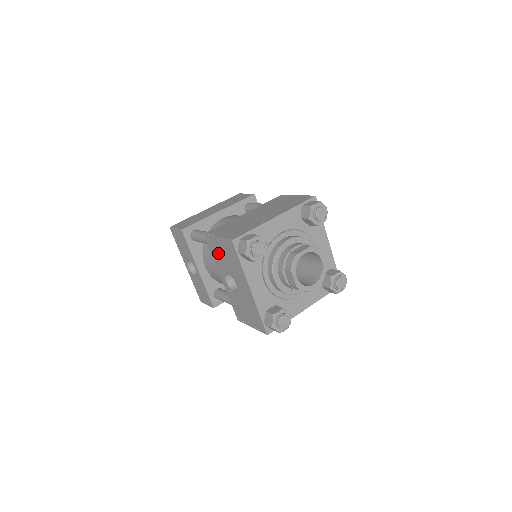
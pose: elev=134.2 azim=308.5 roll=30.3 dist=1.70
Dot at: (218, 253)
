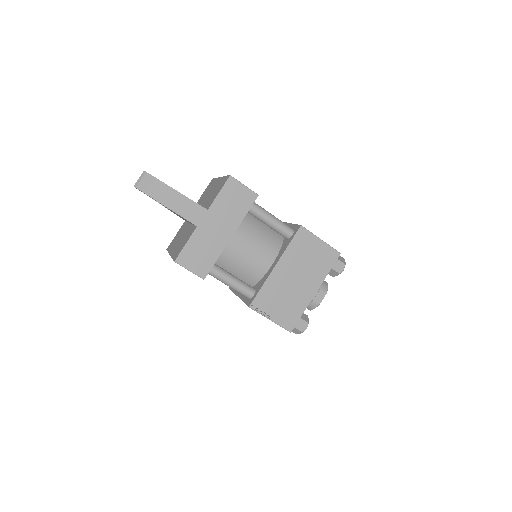
Dot at: occluded
